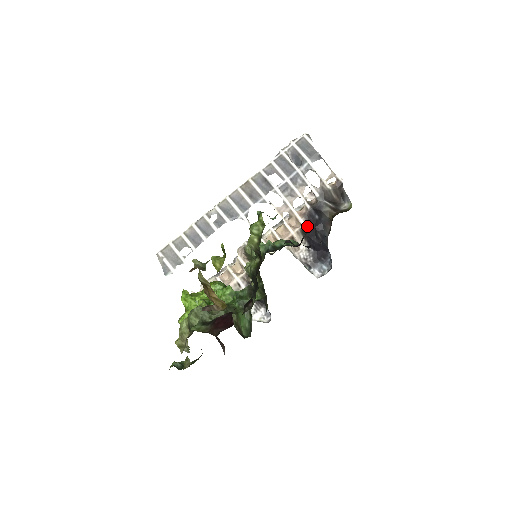
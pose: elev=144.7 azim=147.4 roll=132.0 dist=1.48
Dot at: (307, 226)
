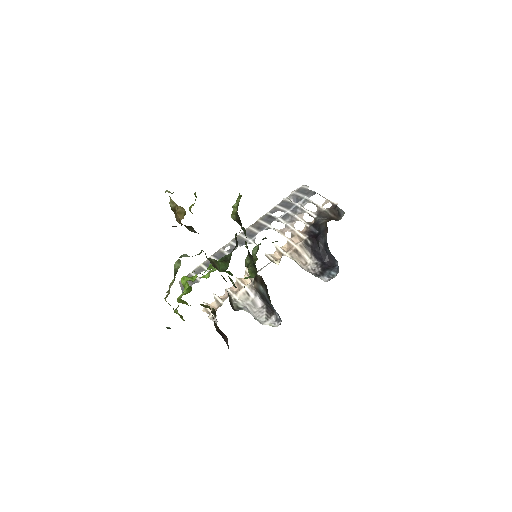
Dot at: (309, 240)
